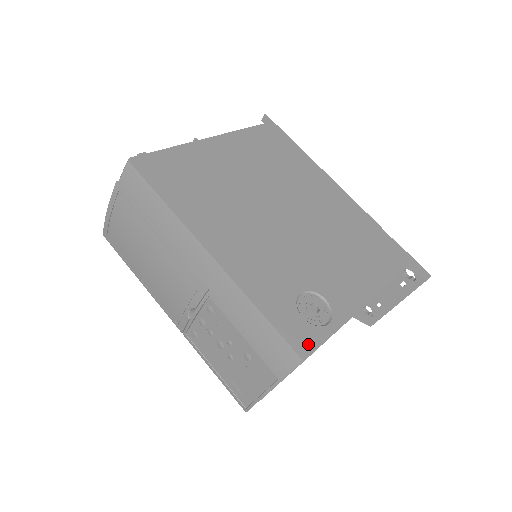
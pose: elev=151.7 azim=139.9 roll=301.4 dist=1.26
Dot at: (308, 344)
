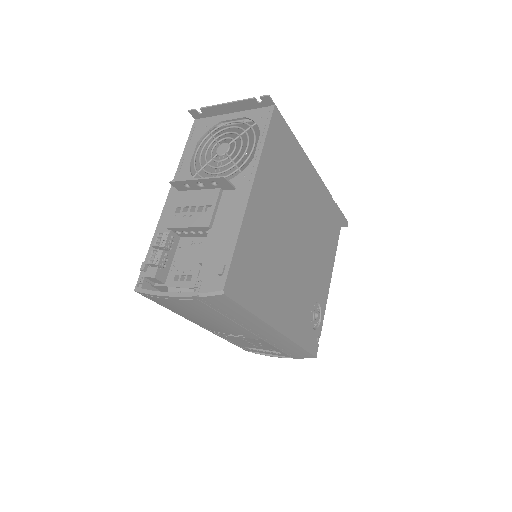
Dot at: (317, 345)
